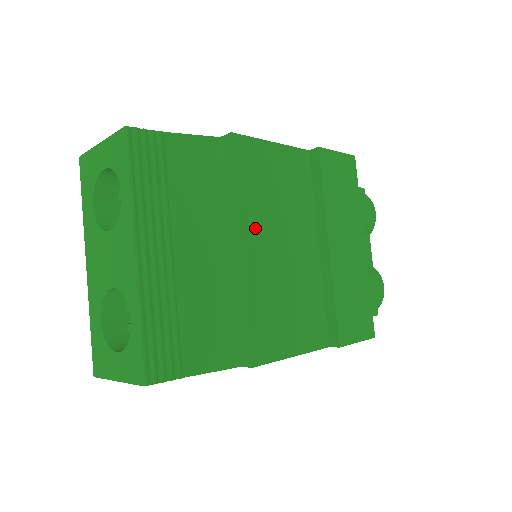
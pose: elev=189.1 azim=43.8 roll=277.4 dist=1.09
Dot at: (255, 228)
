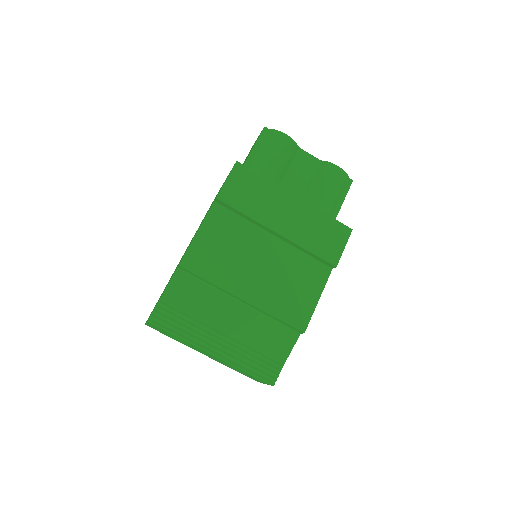
Dot at: (238, 283)
